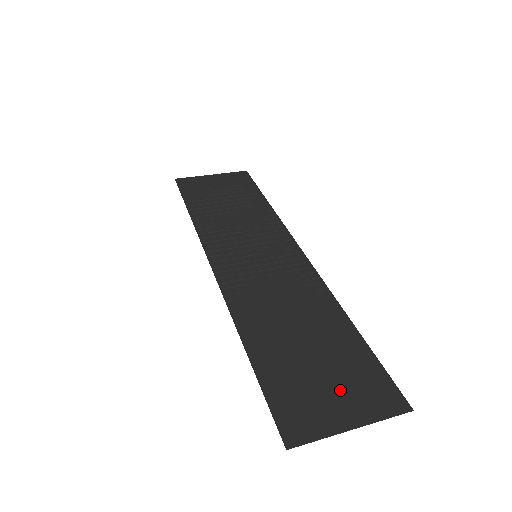
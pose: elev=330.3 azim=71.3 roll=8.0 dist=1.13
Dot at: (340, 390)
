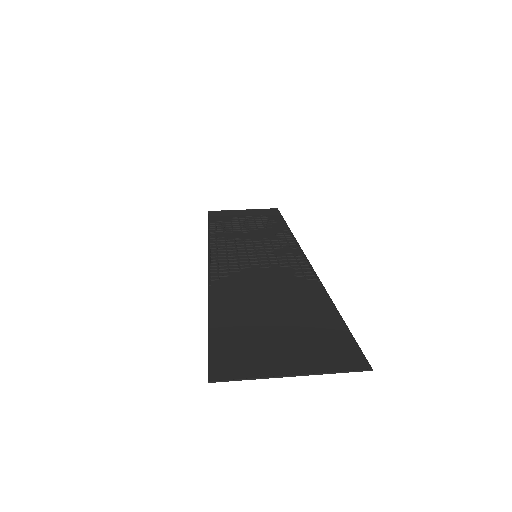
Dot at: (293, 346)
